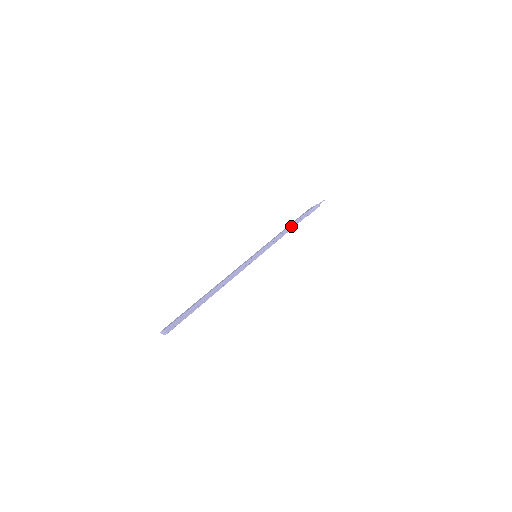
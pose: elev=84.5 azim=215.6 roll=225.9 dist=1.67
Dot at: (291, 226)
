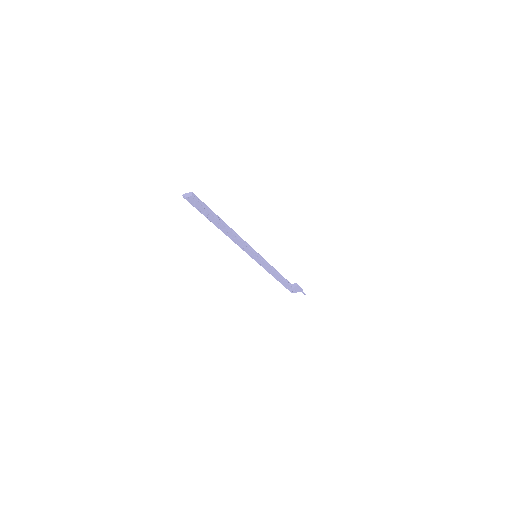
Dot at: (282, 276)
